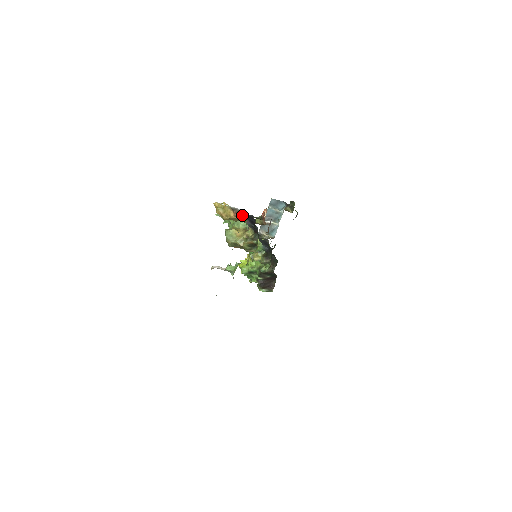
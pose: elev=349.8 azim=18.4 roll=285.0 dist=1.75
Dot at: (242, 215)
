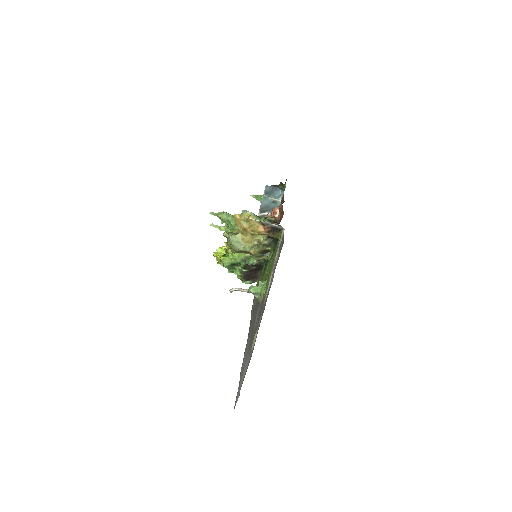
Dot at: (275, 230)
